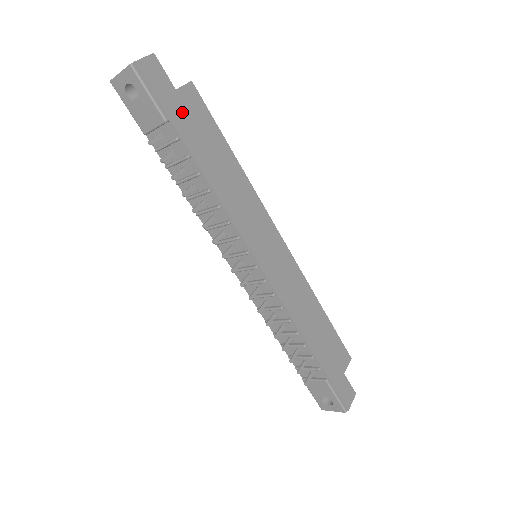
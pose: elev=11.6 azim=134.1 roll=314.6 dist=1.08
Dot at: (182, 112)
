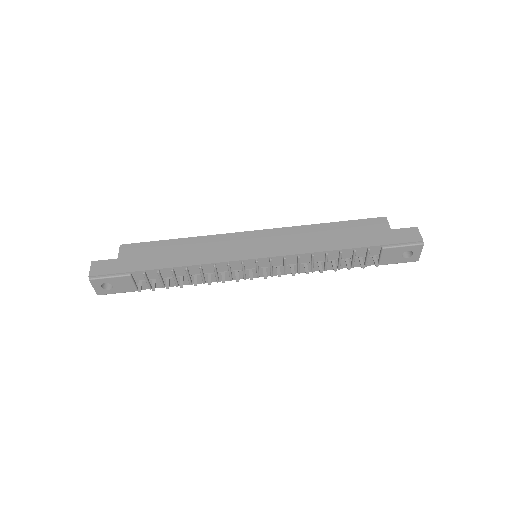
Dot at: (132, 262)
